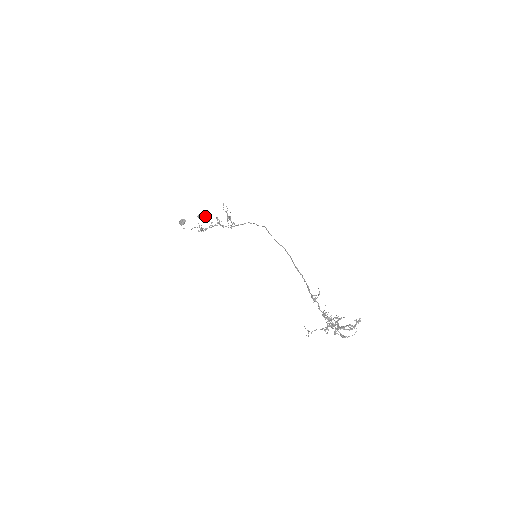
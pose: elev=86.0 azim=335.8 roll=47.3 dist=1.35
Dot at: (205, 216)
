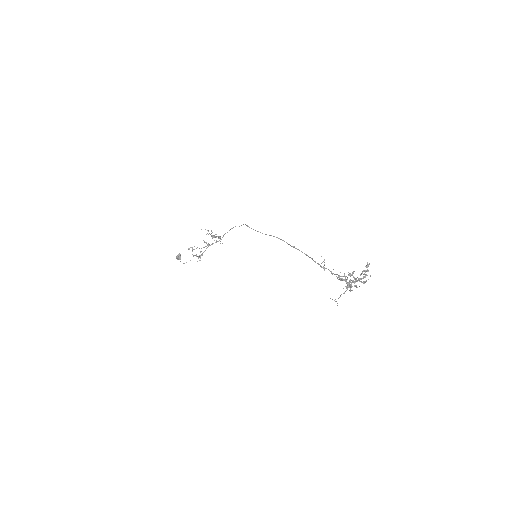
Dot at: (194, 246)
